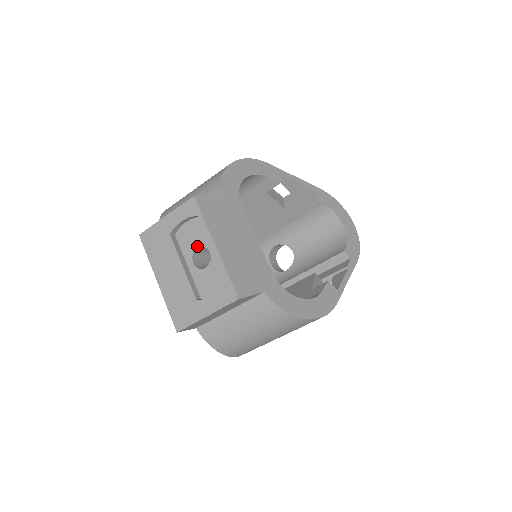
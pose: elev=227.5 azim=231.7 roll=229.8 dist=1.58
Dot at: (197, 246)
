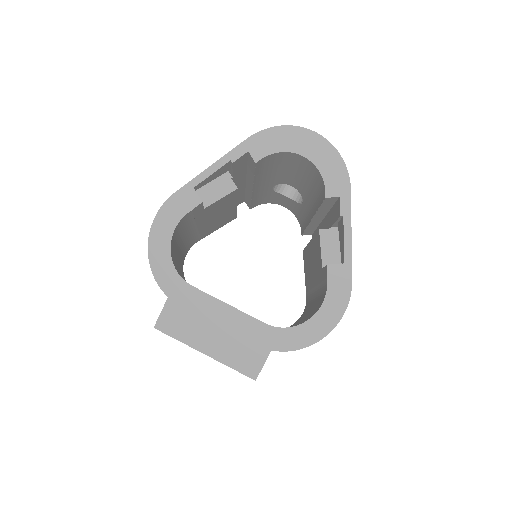
Dot at: occluded
